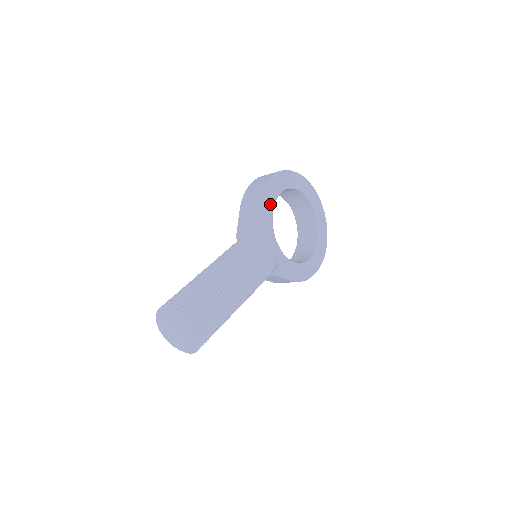
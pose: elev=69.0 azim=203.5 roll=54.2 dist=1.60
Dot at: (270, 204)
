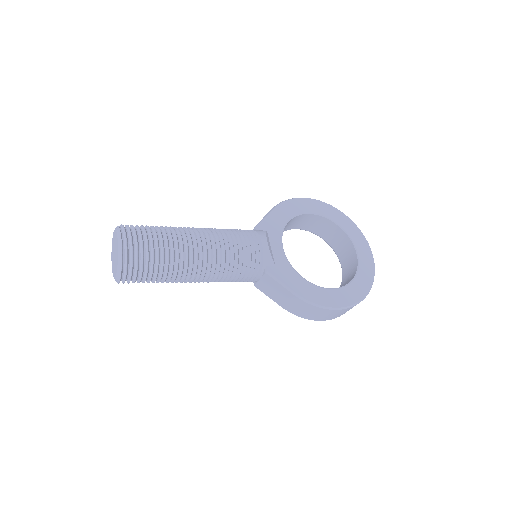
Dot at: (287, 214)
